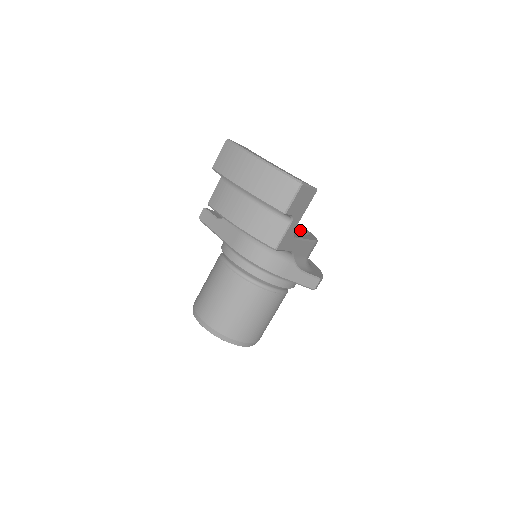
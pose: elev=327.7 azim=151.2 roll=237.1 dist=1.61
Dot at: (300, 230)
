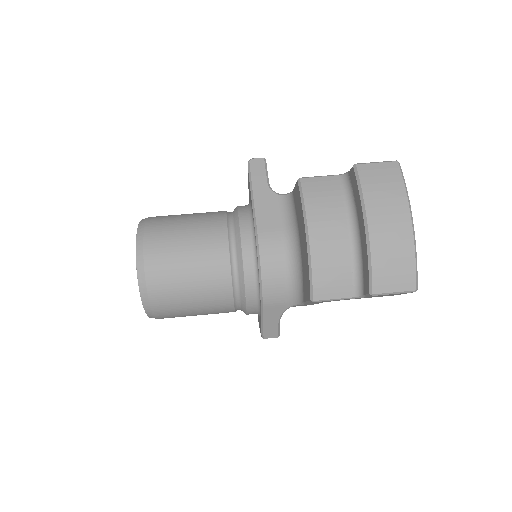
Dot at: occluded
